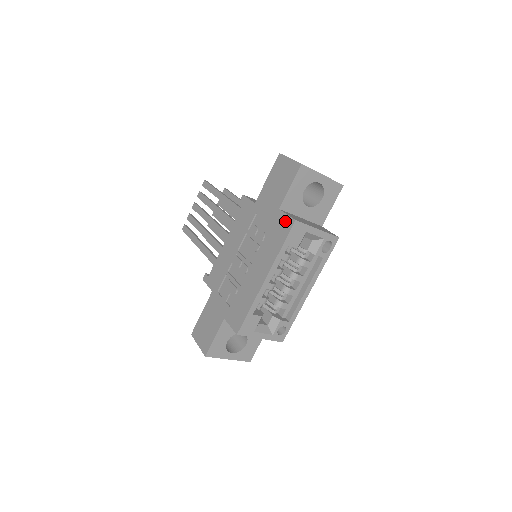
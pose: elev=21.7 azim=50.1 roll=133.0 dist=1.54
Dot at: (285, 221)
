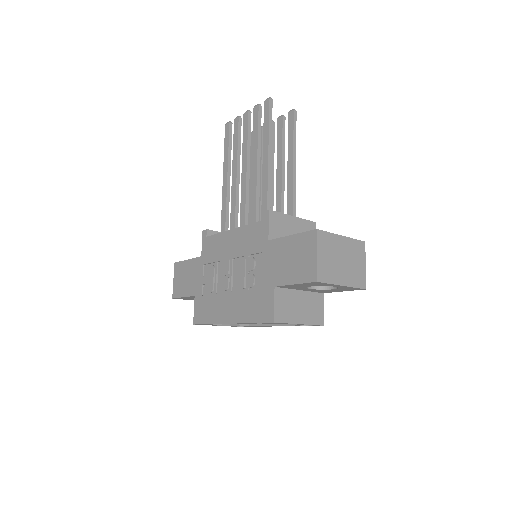
Dot at: (269, 308)
